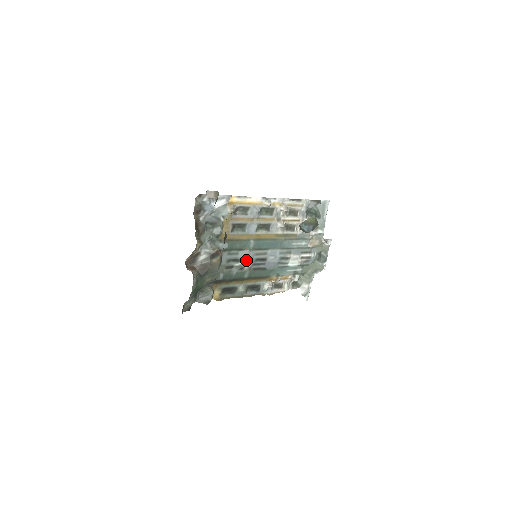
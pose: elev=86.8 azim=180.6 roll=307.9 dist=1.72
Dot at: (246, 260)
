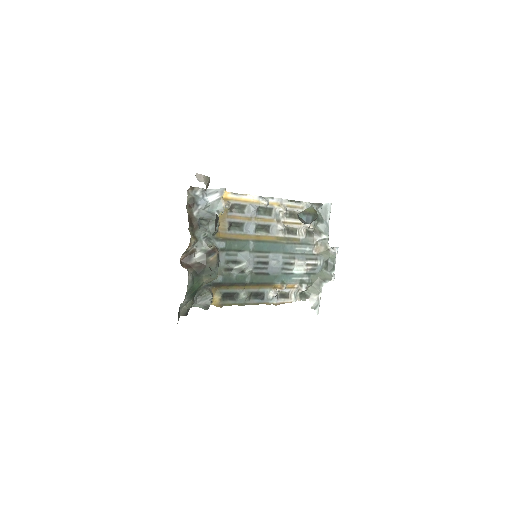
Dot at: (246, 262)
